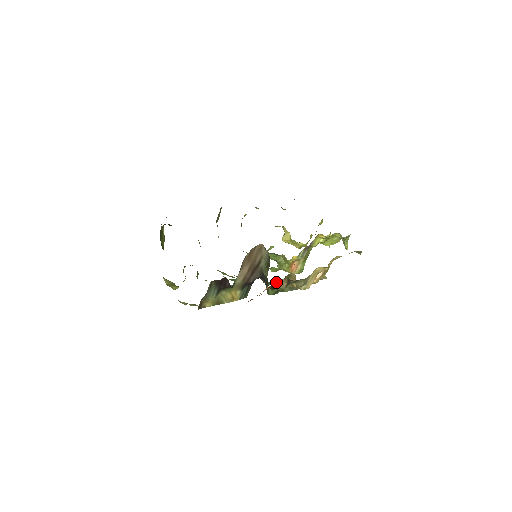
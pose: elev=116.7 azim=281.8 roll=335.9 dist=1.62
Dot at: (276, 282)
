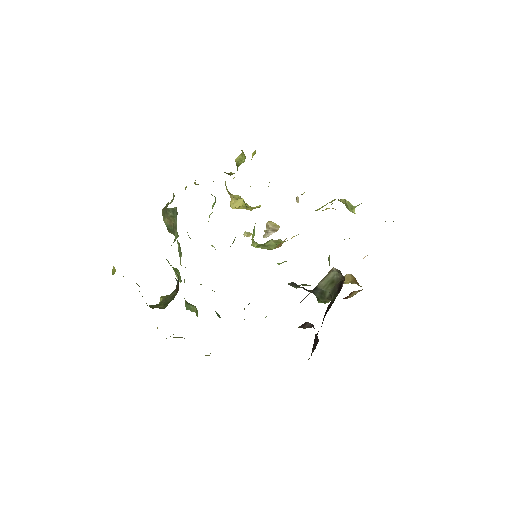
Dot at: (348, 296)
